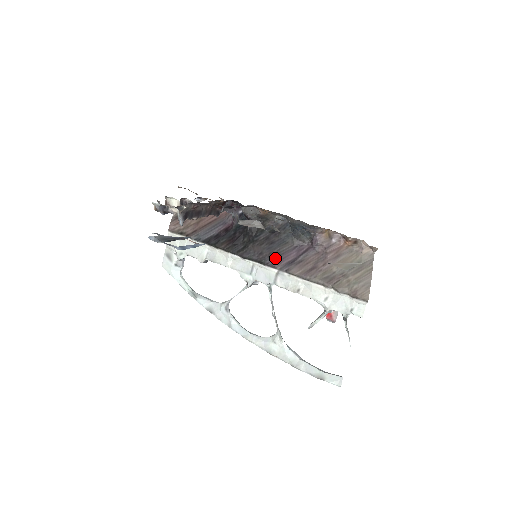
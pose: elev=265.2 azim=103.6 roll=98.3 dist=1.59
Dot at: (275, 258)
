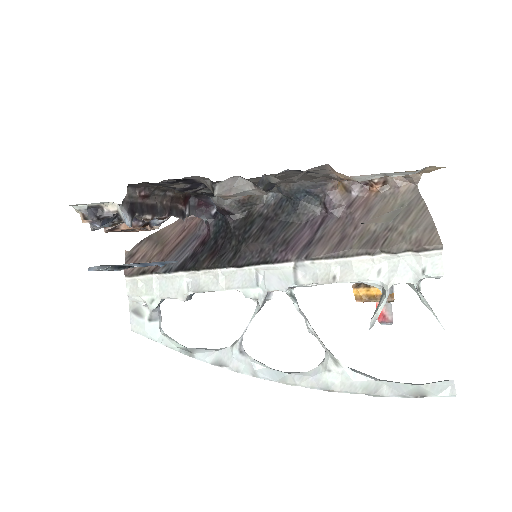
Dot at: (283, 248)
